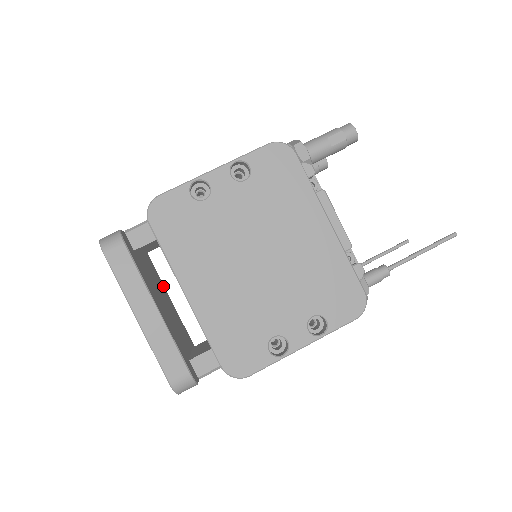
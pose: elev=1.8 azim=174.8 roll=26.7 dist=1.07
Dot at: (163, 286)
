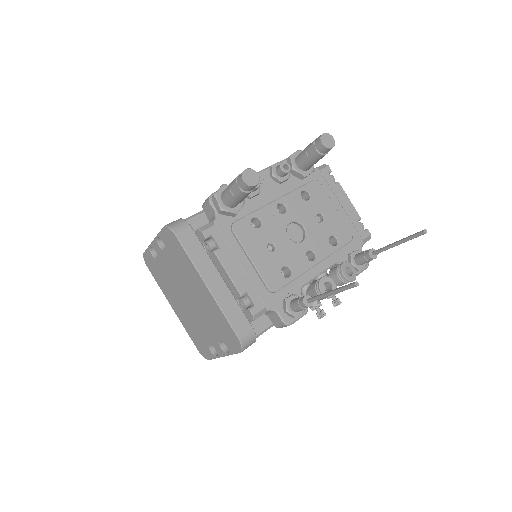
Dot at: occluded
